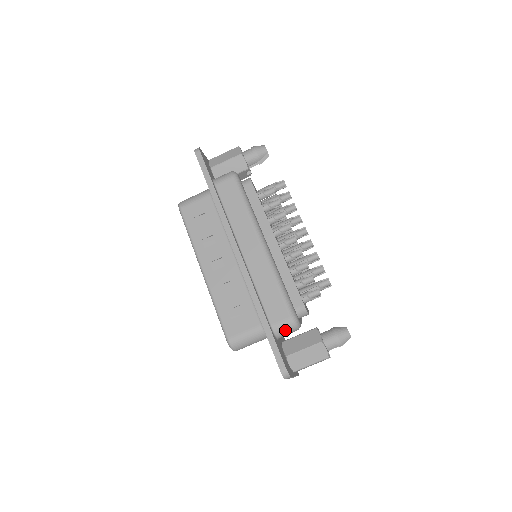
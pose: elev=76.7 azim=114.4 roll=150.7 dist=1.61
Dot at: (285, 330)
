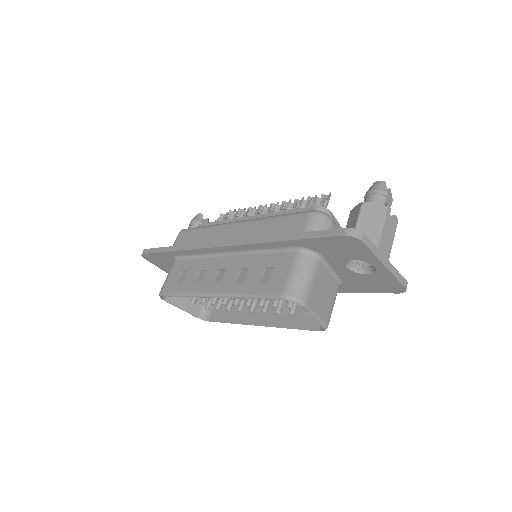
Dot at: (318, 226)
